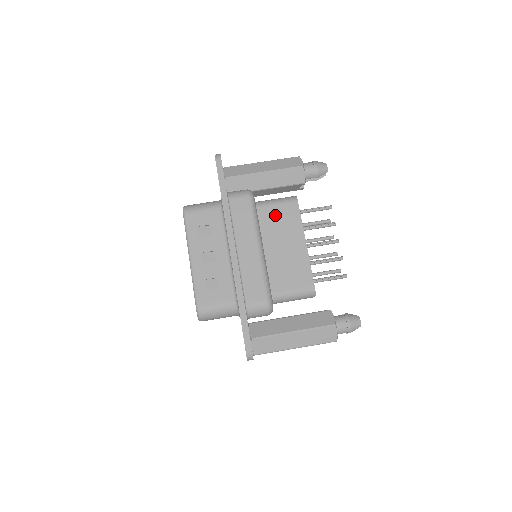
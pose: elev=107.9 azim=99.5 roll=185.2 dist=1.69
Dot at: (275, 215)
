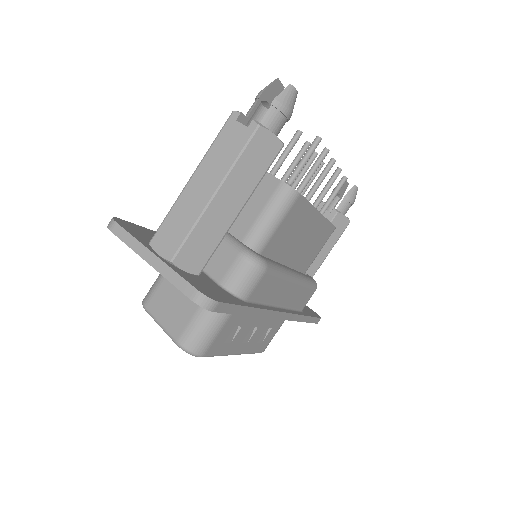
Dot at: (283, 234)
